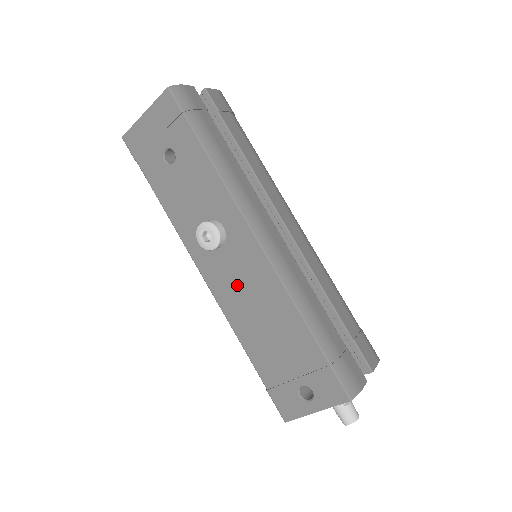
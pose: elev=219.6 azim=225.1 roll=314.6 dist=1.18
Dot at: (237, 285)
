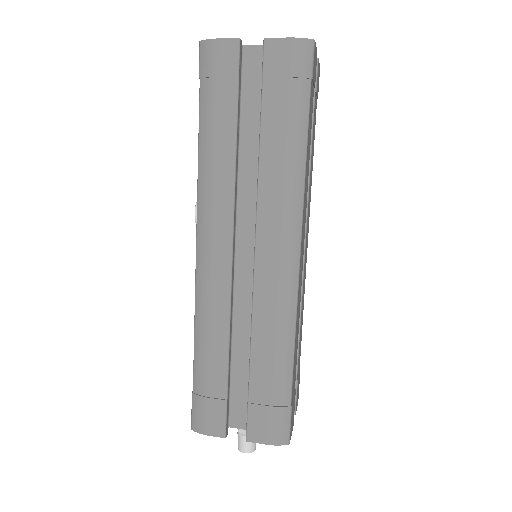
Dot at: occluded
